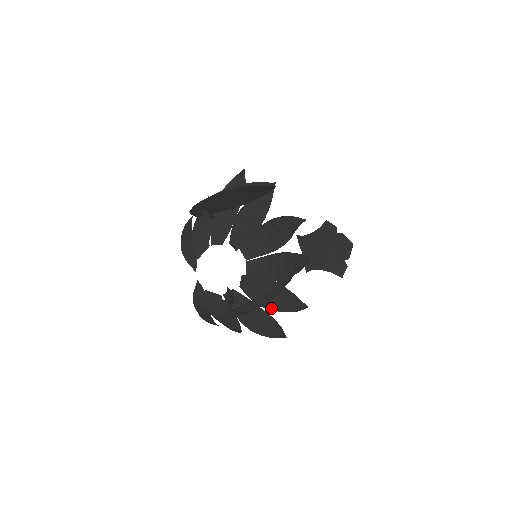
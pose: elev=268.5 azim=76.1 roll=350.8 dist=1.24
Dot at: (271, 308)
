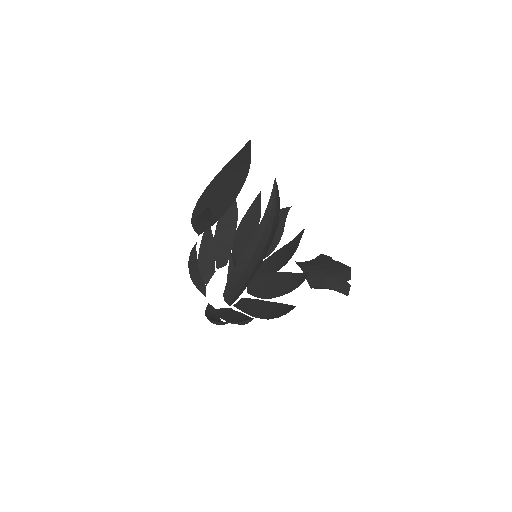
Dot at: (278, 295)
